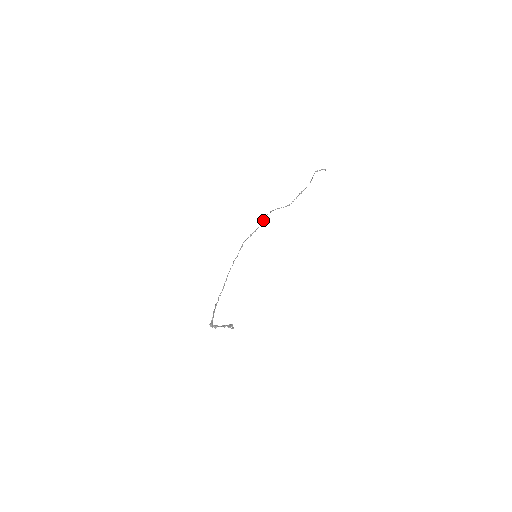
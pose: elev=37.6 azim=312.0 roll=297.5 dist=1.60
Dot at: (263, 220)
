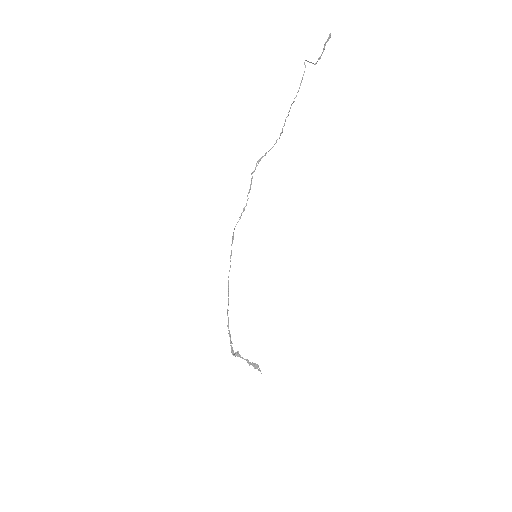
Dot at: (250, 187)
